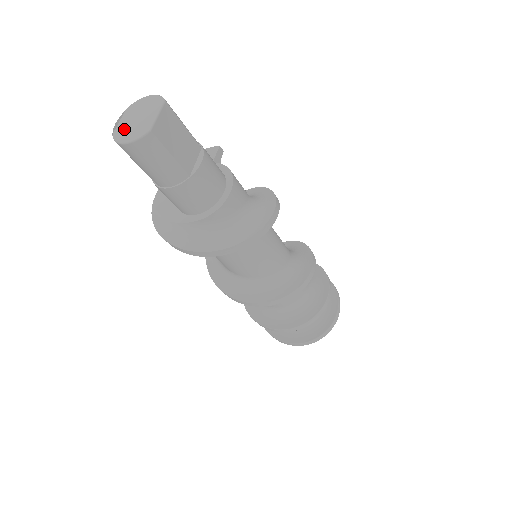
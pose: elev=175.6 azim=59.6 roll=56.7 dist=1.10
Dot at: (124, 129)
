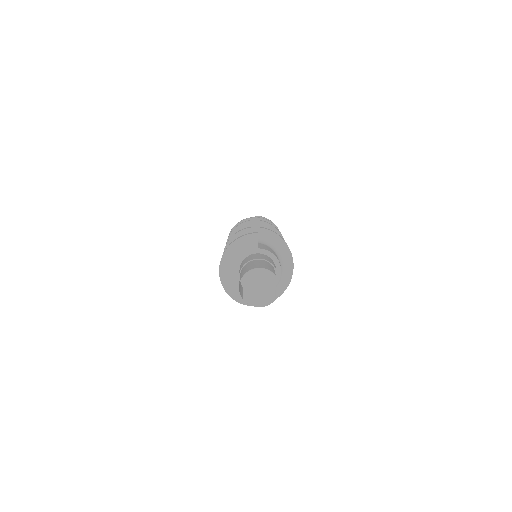
Dot at: (252, 296)
